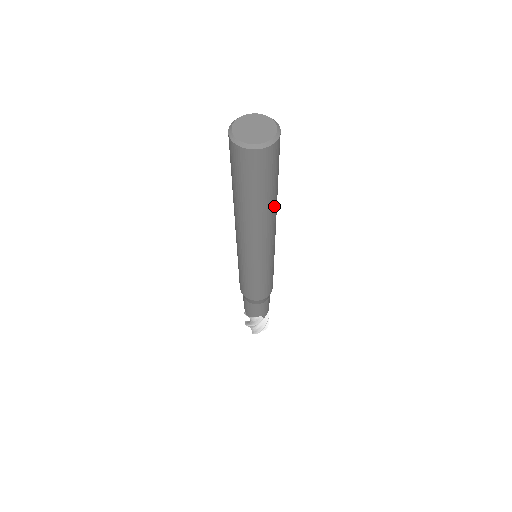
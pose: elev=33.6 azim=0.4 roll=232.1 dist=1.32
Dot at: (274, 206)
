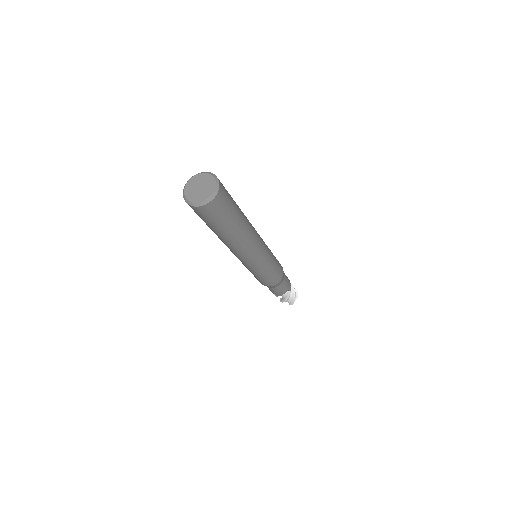
Dot at: (245, 222)
